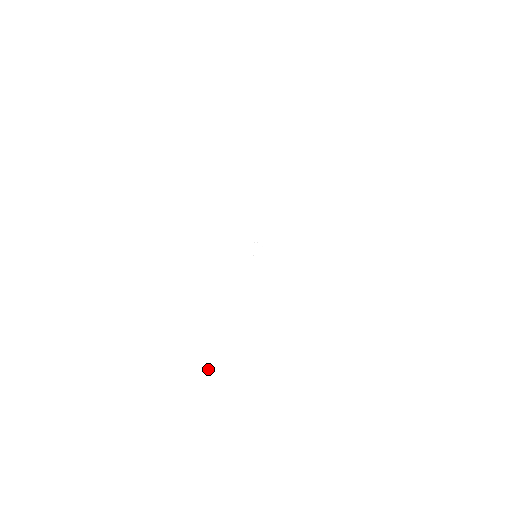
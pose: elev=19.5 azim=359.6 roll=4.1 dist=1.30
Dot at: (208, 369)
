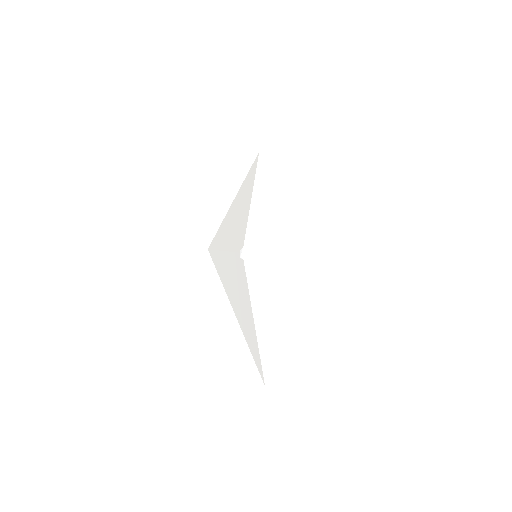
Dot at: (278, 344)
